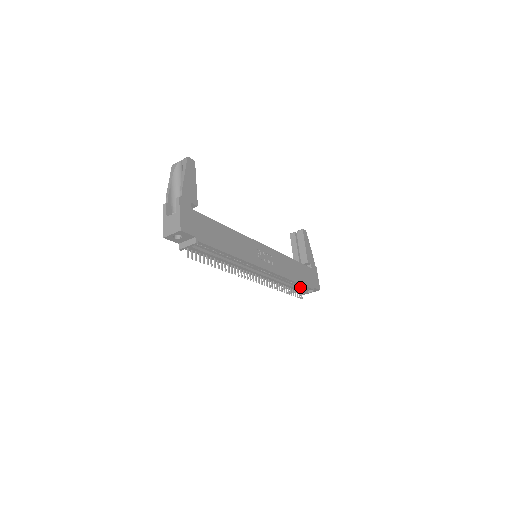
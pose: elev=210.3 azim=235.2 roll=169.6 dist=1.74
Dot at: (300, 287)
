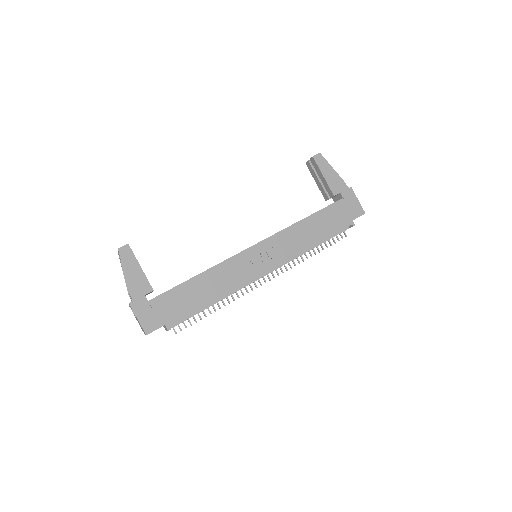
Dot at: occluded
